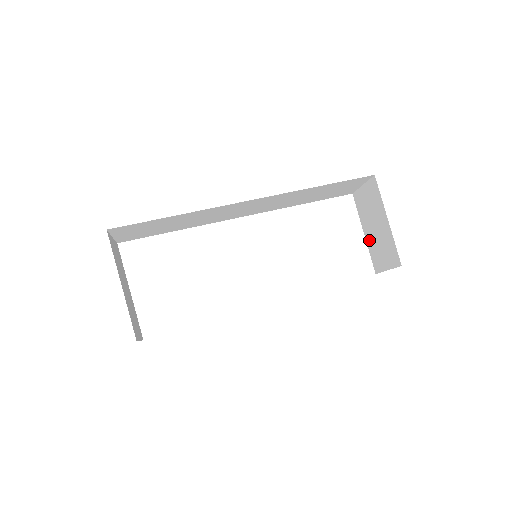
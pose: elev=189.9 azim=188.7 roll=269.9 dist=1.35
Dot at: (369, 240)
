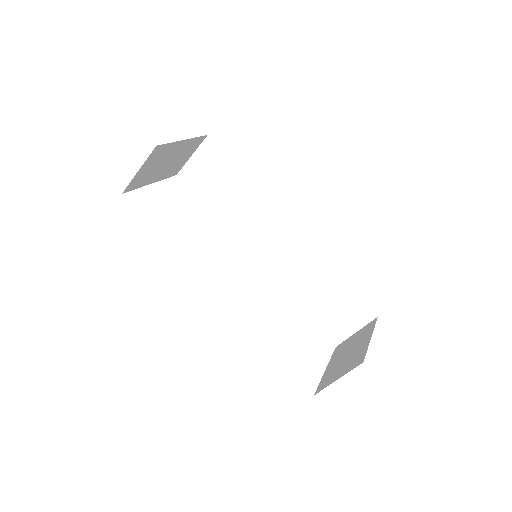
Dot at: (329, 370)
